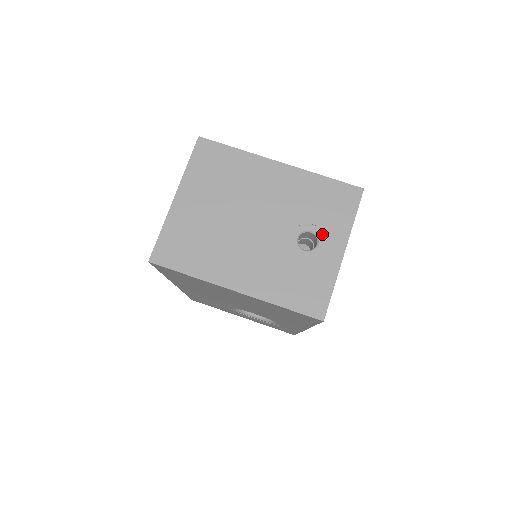
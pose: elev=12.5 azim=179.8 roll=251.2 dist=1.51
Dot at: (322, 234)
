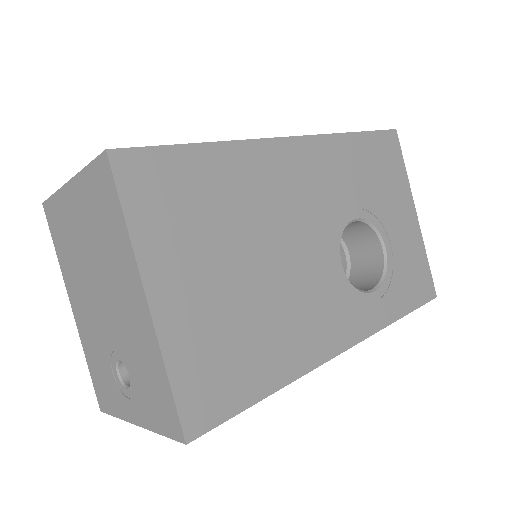
Dot at: (133, 391)
